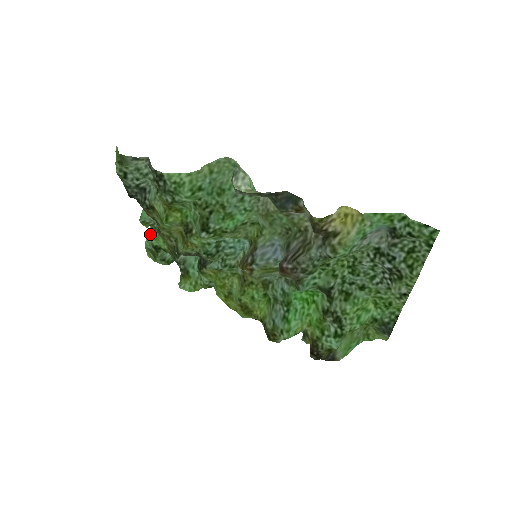
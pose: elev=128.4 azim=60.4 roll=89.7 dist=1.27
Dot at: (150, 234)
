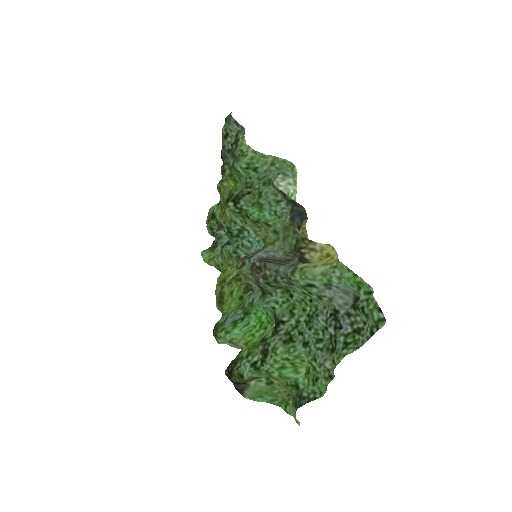
Dot at: occluded
